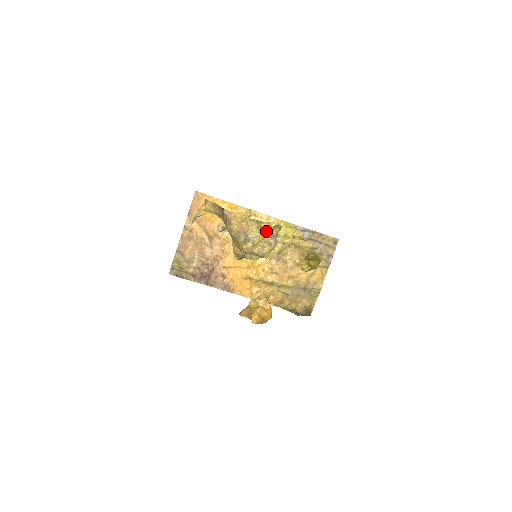
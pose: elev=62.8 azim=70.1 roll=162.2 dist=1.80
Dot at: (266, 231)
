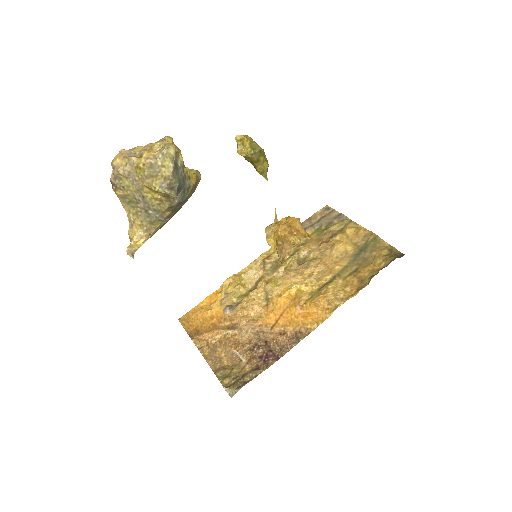
Dot at: occluded
